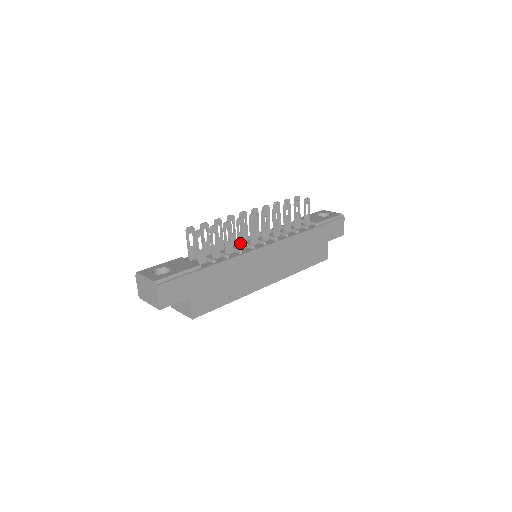
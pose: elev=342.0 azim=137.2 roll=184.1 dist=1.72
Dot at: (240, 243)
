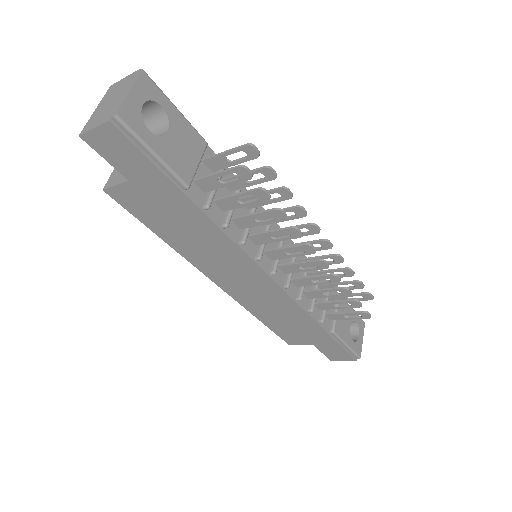
Dot at: (260, 236)
